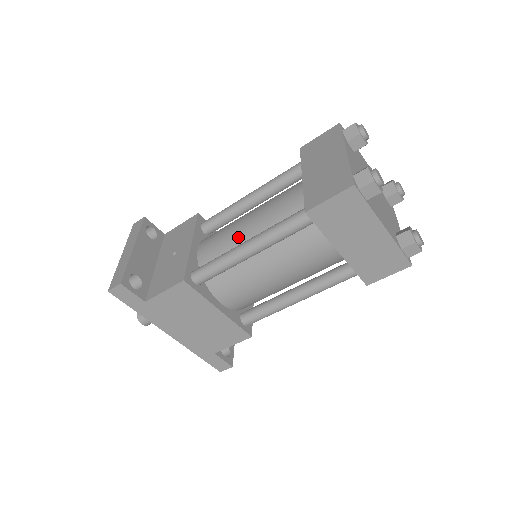
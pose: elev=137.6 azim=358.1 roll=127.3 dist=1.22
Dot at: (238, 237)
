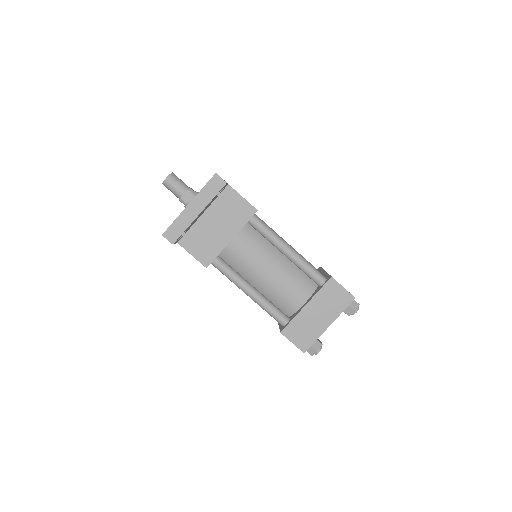
Dot at: (254, 272)
